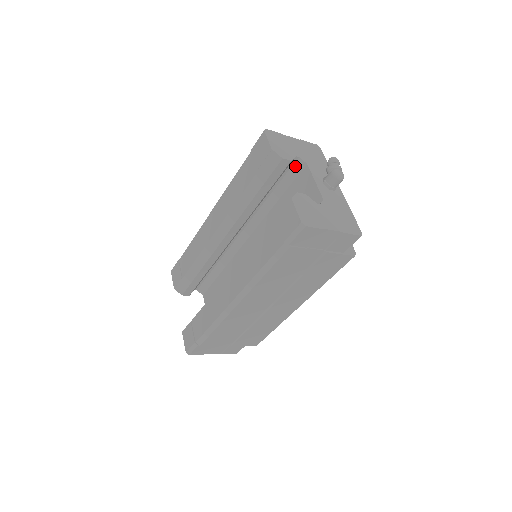
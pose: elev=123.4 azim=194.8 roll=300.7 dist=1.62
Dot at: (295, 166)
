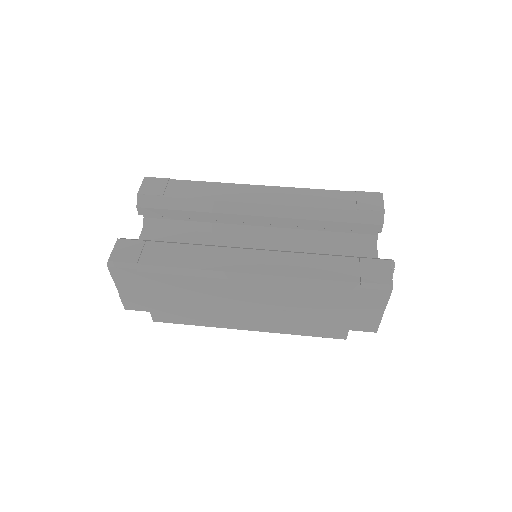
Dot at: (368, 236)
